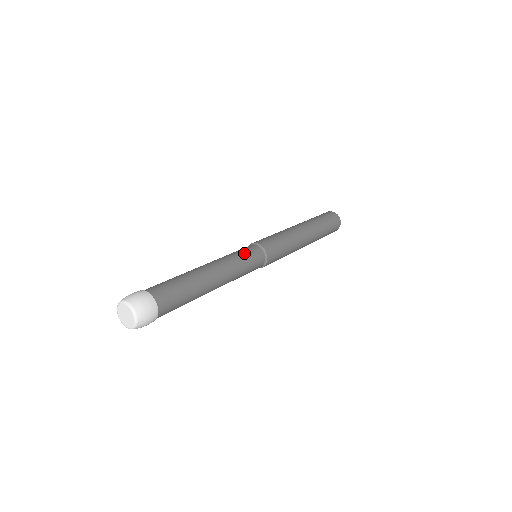
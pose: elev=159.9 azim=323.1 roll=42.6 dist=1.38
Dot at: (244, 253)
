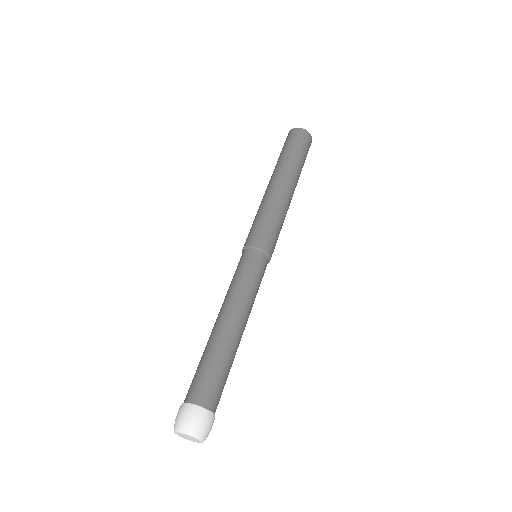
Dot at: (241, 271)
